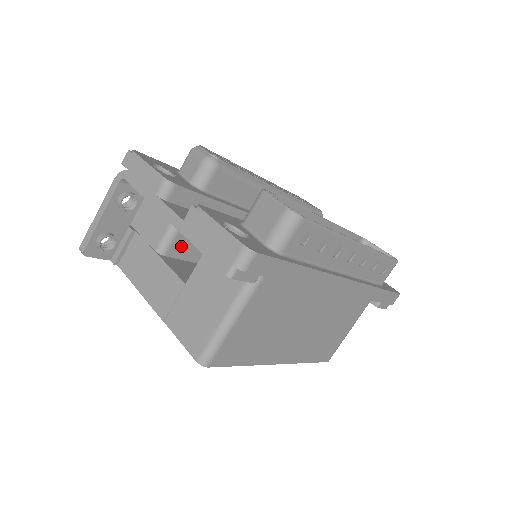
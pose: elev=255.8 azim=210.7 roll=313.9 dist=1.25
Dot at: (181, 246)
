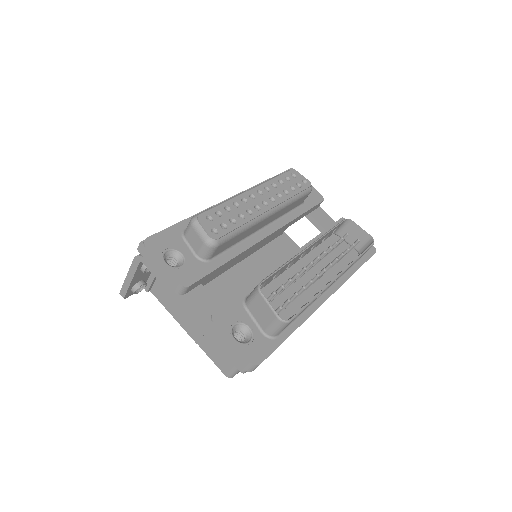
Dot at: occluded
